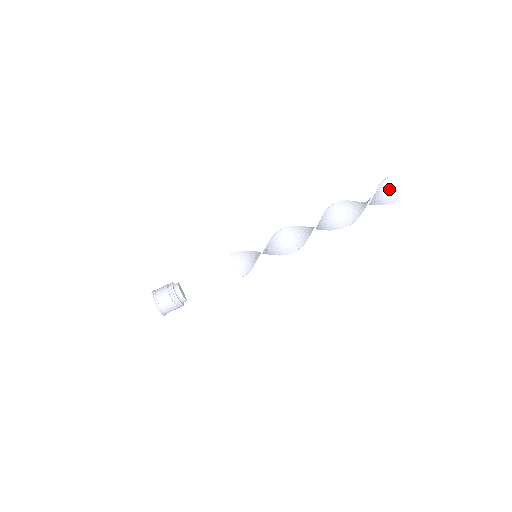
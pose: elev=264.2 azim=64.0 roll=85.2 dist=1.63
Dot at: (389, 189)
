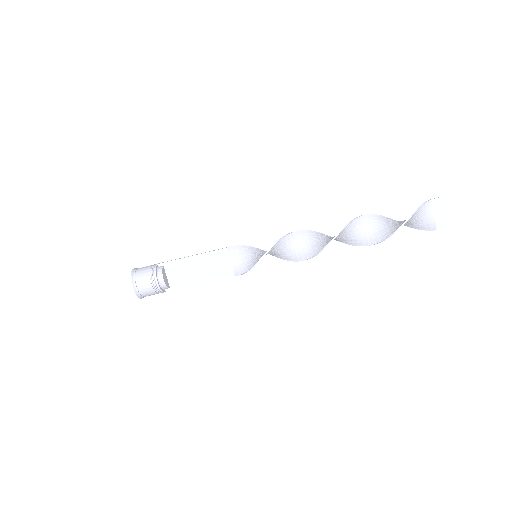
Dot at: (428, 214)
